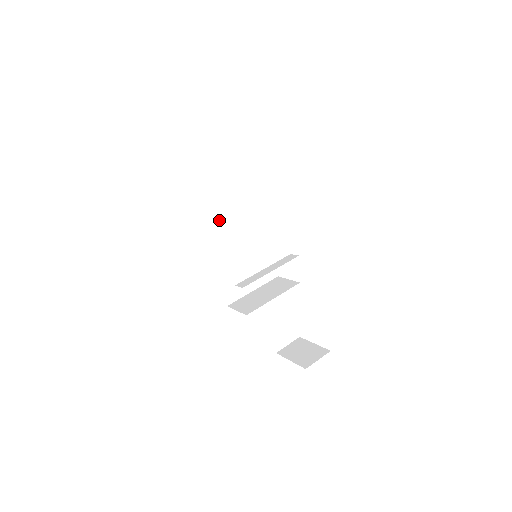
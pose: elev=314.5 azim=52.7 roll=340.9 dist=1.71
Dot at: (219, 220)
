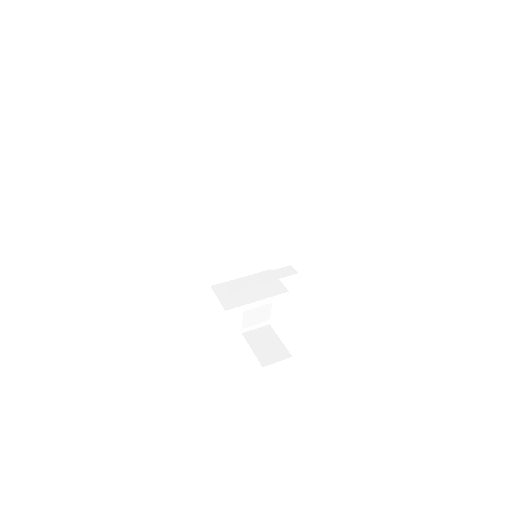
Dot at: (232, 206)
